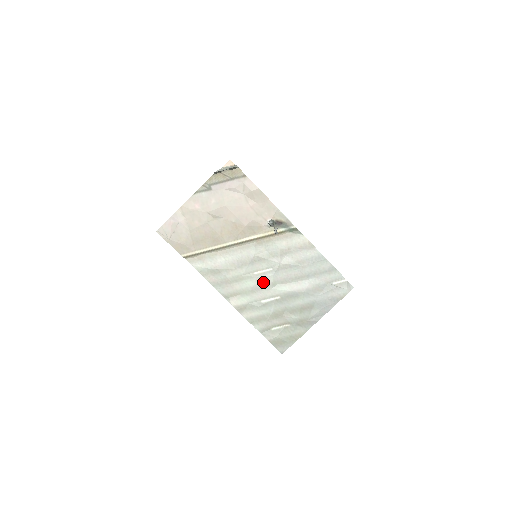
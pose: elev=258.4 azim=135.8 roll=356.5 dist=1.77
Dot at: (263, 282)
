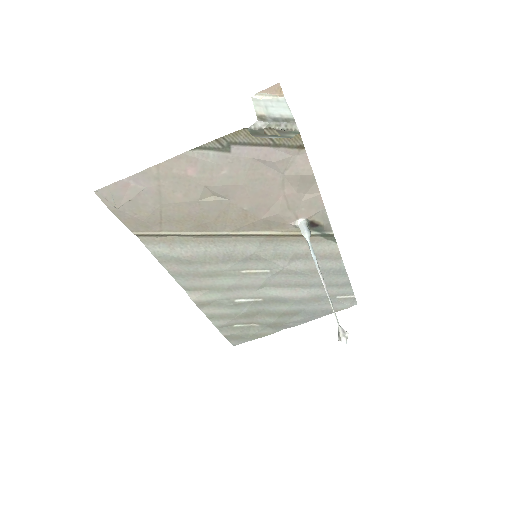
Dot at: (249, 282)
